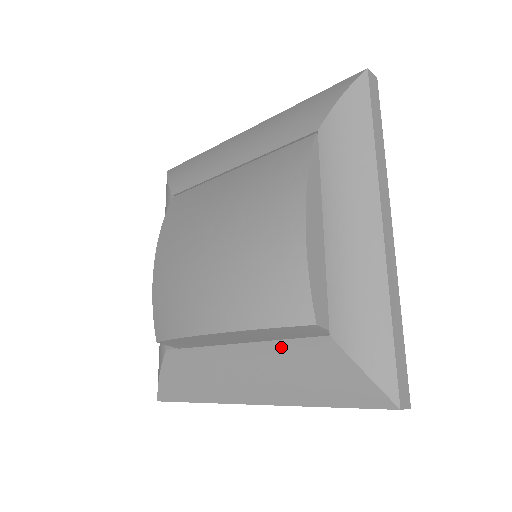
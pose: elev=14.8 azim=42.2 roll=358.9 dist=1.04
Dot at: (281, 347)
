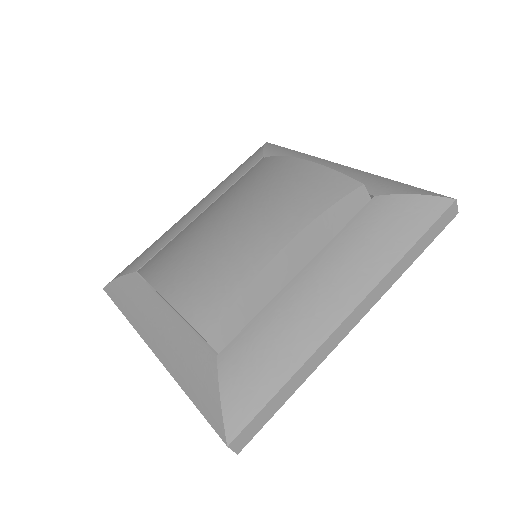
Dot at: (345, 233)
